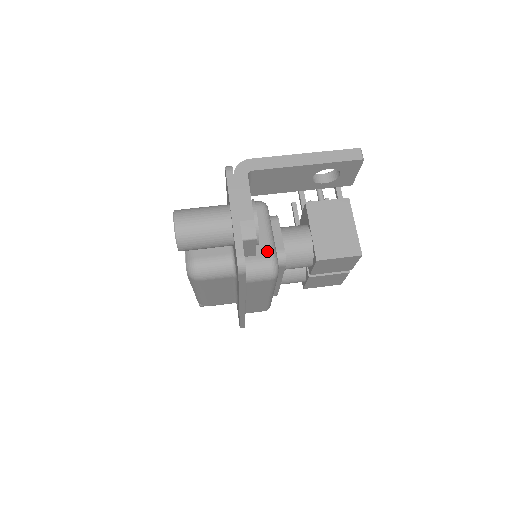
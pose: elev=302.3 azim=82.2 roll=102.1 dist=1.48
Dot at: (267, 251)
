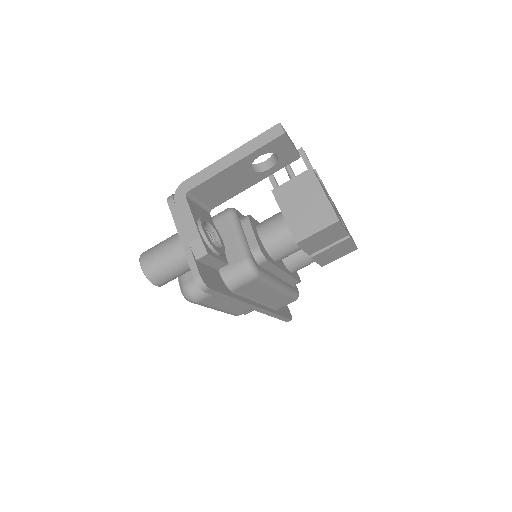
Dot at: (239, 255)
